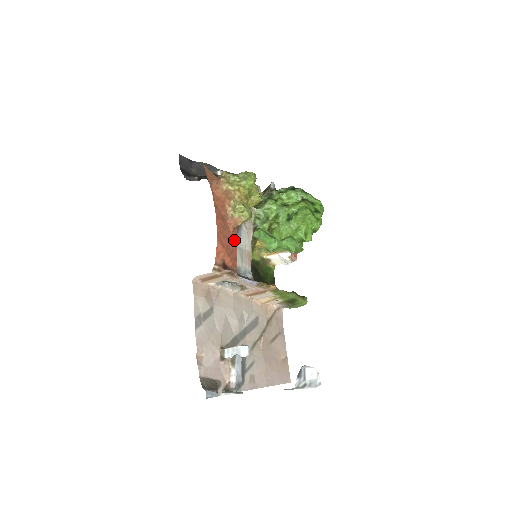
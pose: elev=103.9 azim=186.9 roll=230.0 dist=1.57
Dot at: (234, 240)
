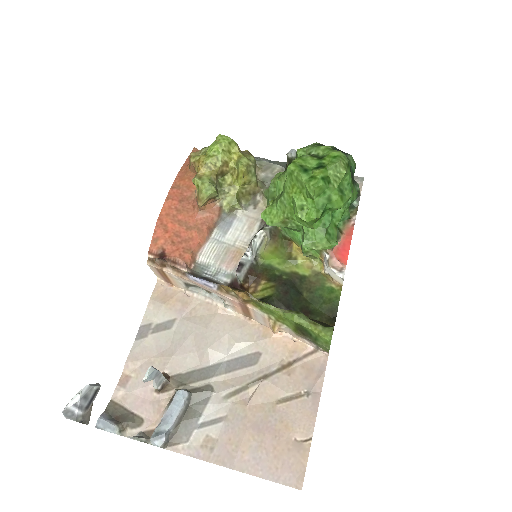
Dot at: (200, 228)
